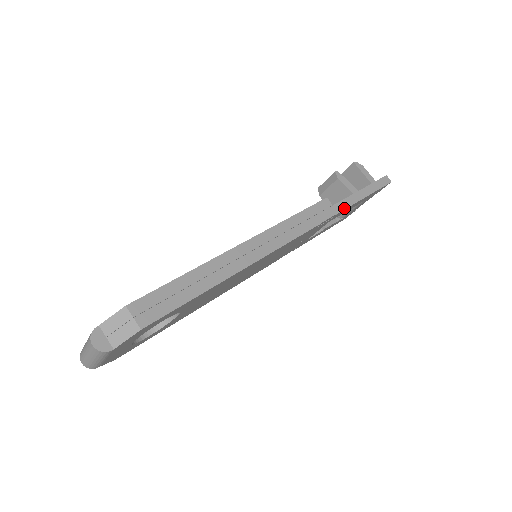
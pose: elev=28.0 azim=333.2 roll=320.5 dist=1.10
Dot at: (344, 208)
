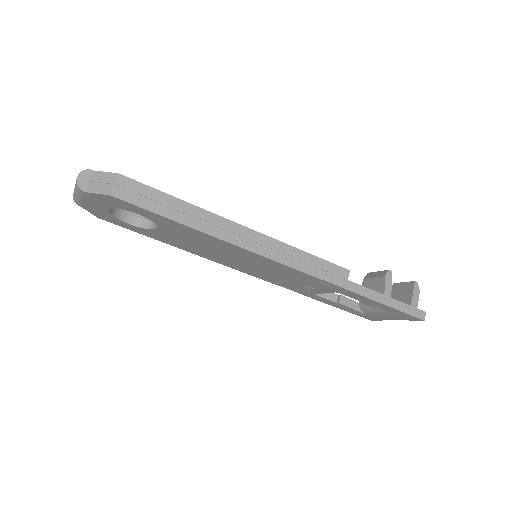
Dot at: (355, 291)
